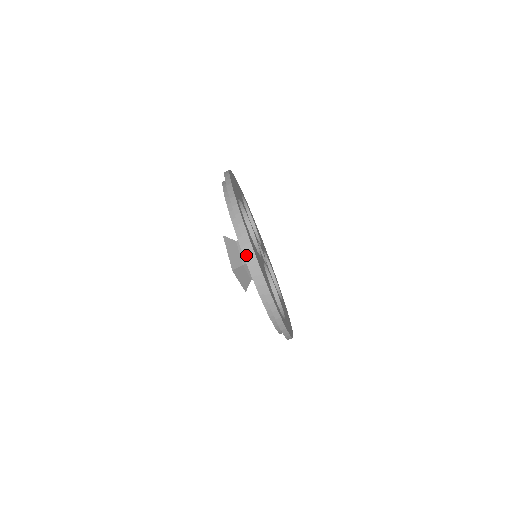
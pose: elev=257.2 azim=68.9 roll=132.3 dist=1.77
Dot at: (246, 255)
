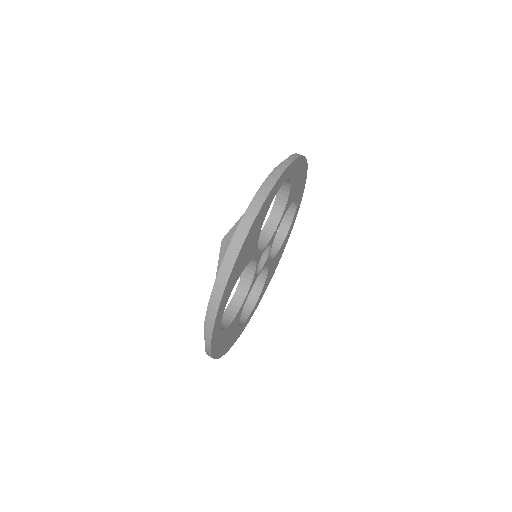
Dot at: (245, 220)
